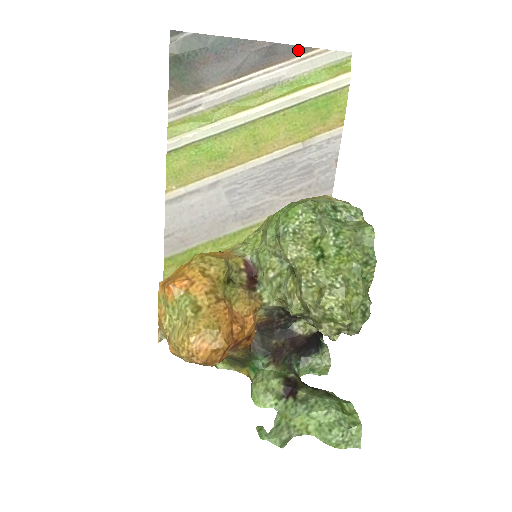
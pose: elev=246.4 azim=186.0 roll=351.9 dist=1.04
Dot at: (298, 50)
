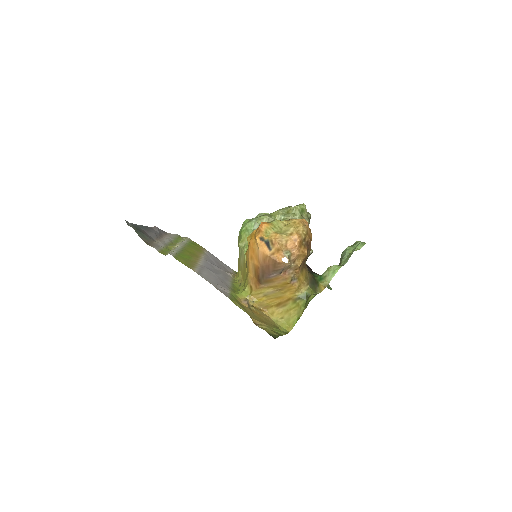
Dot at: (164, 232)
